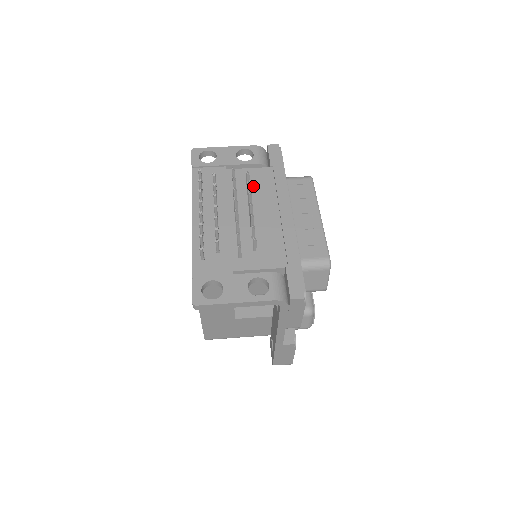
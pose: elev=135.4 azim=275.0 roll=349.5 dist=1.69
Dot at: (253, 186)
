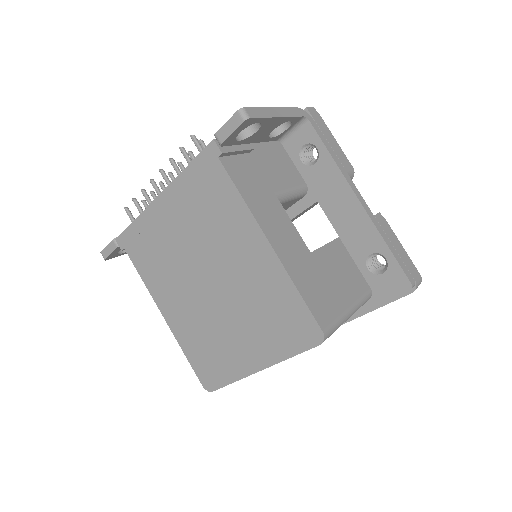
Dot at: occluded
